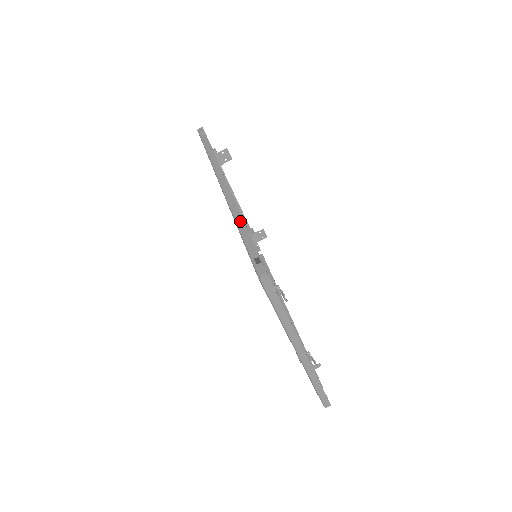
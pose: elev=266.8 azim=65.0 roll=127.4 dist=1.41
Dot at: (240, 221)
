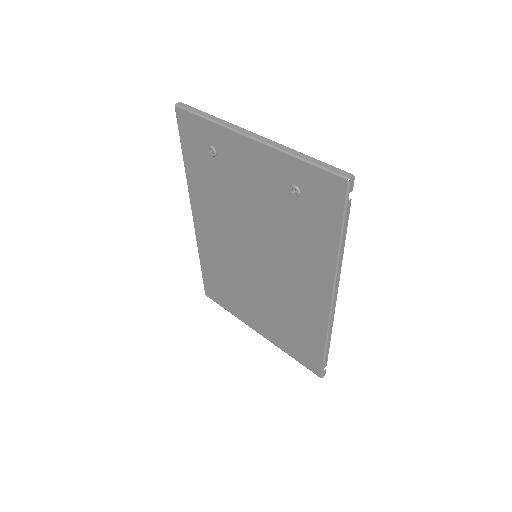
Dot at: occluded
